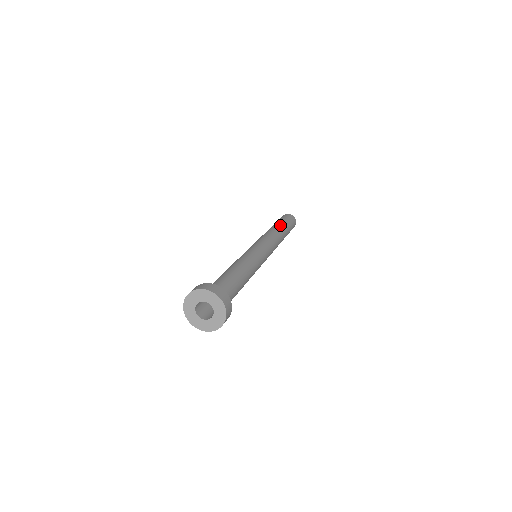
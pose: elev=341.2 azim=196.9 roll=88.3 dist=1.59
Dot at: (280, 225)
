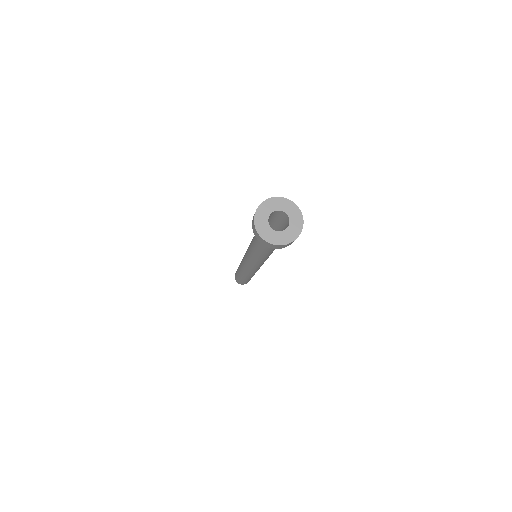
Dot at: occluded
